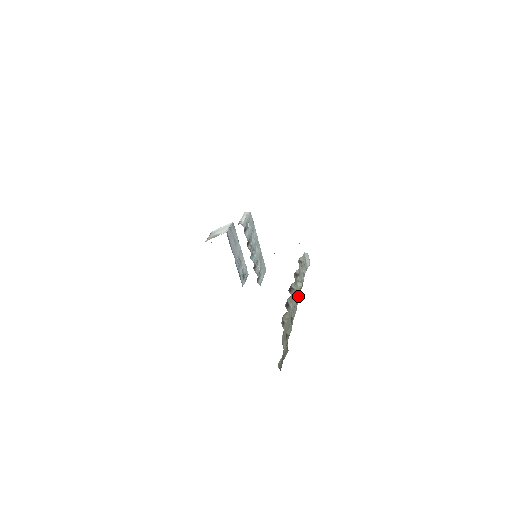
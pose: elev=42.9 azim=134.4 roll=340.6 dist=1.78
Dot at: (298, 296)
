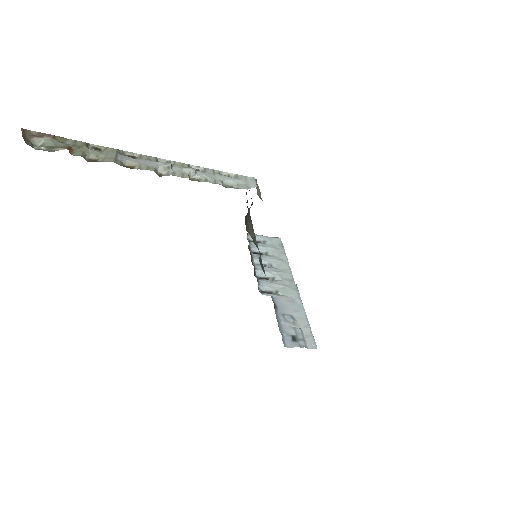
Dot at: (165, 164)
